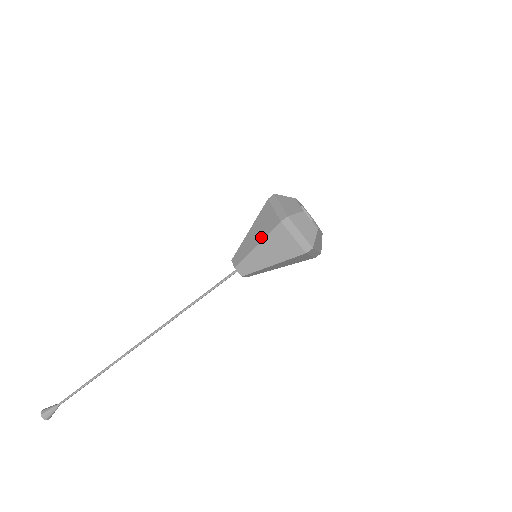
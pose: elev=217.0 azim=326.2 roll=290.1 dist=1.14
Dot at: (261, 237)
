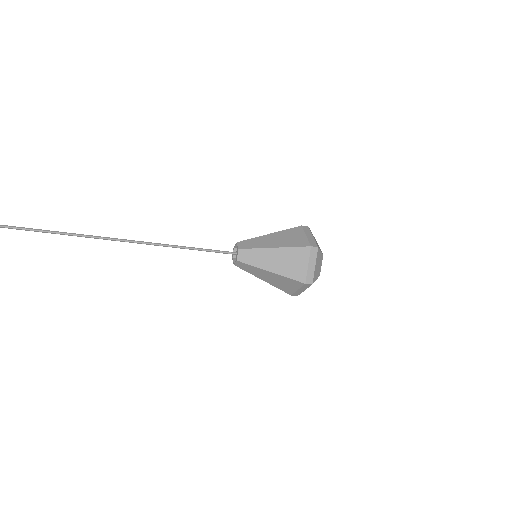
Dot at: (283, 245)
